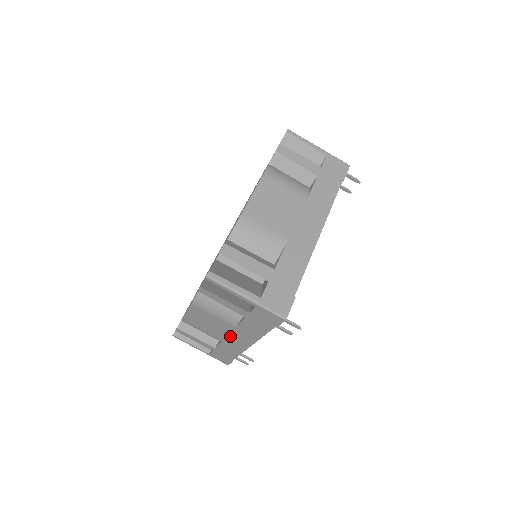
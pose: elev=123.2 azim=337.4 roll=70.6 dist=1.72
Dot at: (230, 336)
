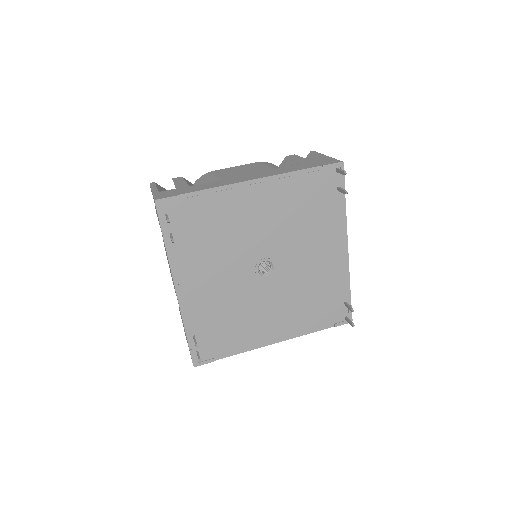
Dot at: occluded
